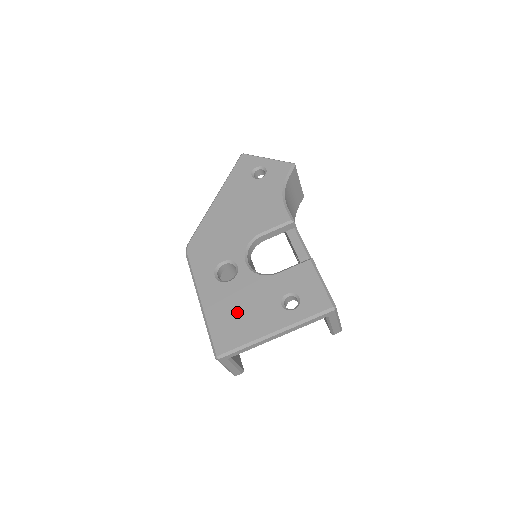
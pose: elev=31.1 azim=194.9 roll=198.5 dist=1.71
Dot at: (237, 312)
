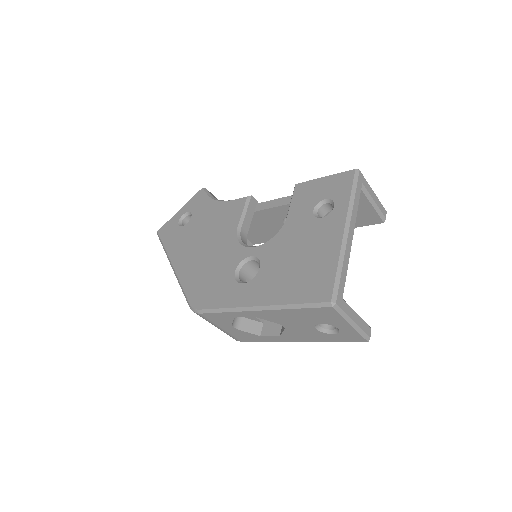
Dot at: (297, 266)
